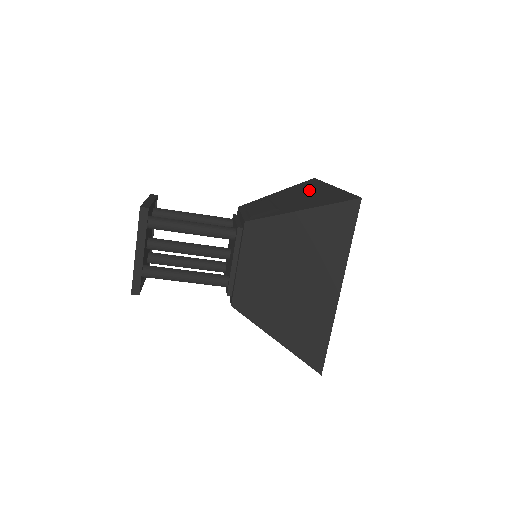
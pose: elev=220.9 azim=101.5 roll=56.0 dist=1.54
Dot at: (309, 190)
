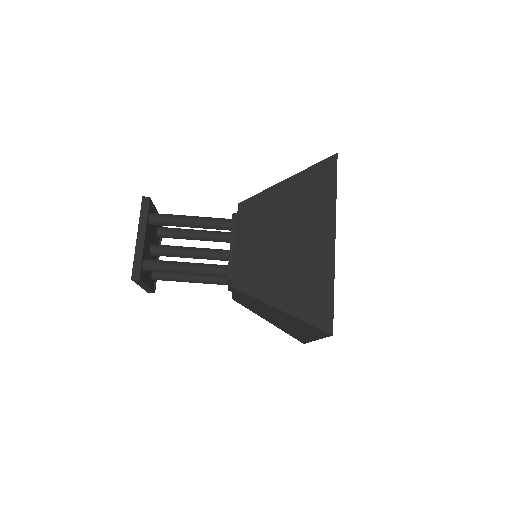
Dot at: occluded
